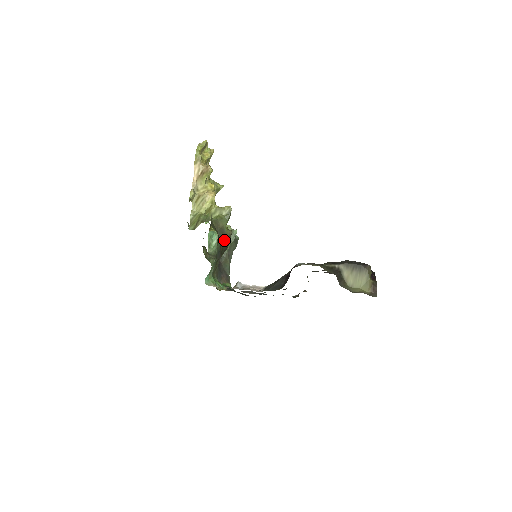
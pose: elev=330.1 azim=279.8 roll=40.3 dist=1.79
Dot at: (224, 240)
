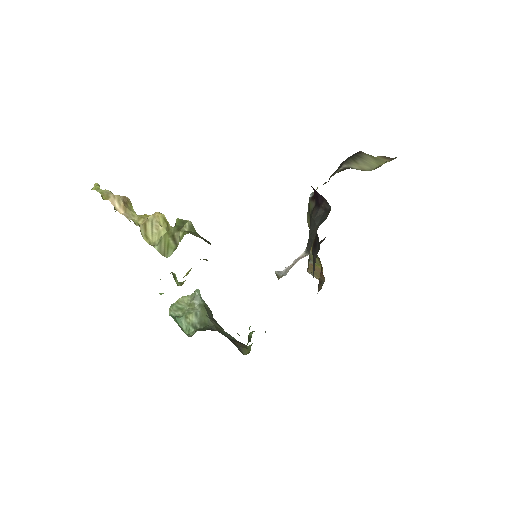
Dot at: occluded
